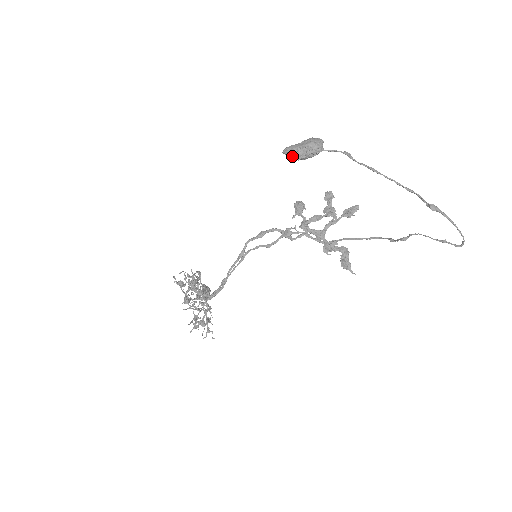
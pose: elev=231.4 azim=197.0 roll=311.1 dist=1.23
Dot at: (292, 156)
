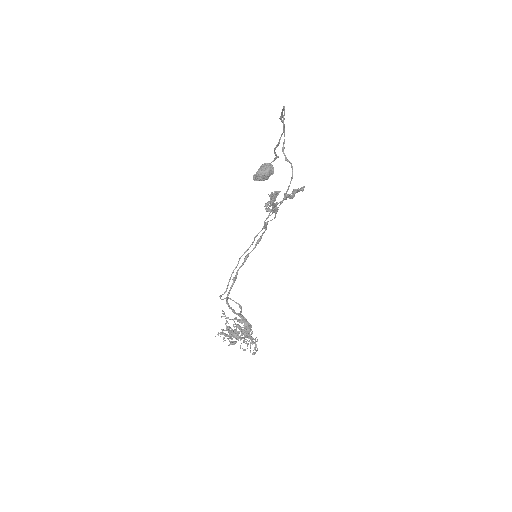
Dot at: (257, 178)
